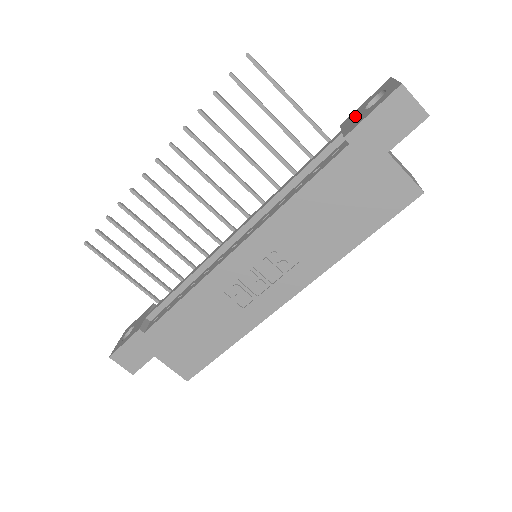
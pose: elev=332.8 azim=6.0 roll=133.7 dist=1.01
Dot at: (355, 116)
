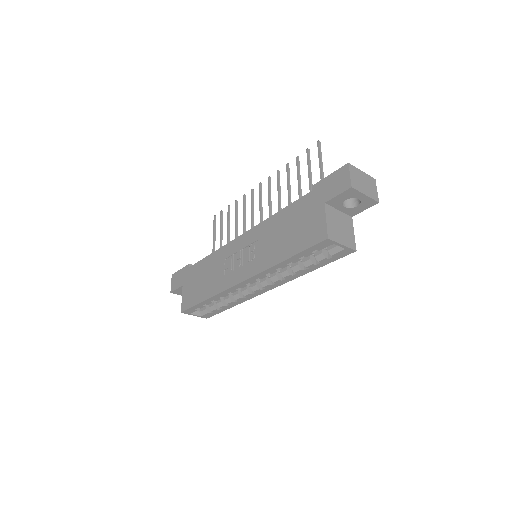
Dot at: occluded
